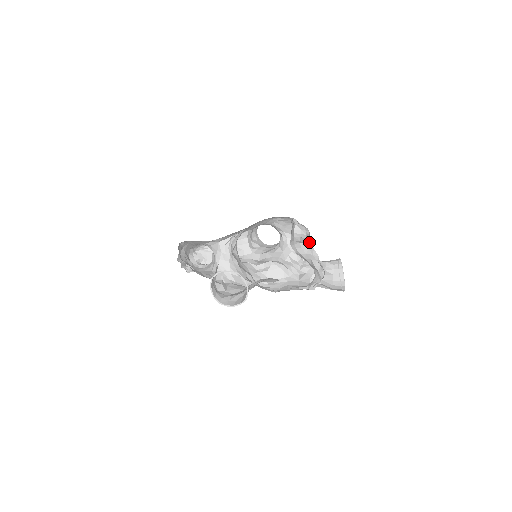
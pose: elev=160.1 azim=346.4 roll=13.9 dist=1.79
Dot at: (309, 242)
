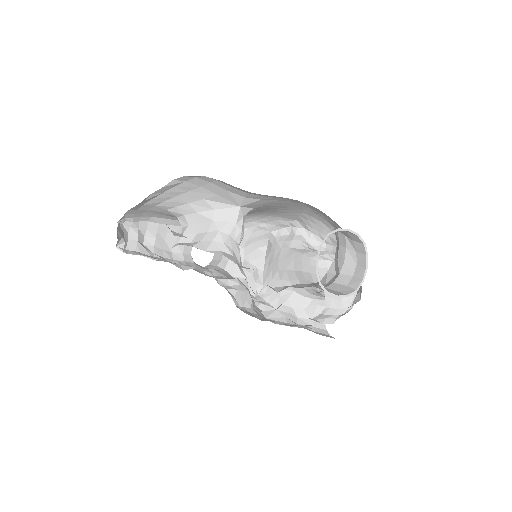
Dot at: occluded
